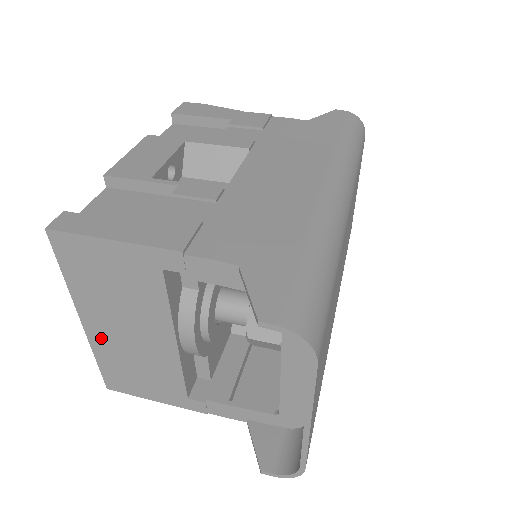
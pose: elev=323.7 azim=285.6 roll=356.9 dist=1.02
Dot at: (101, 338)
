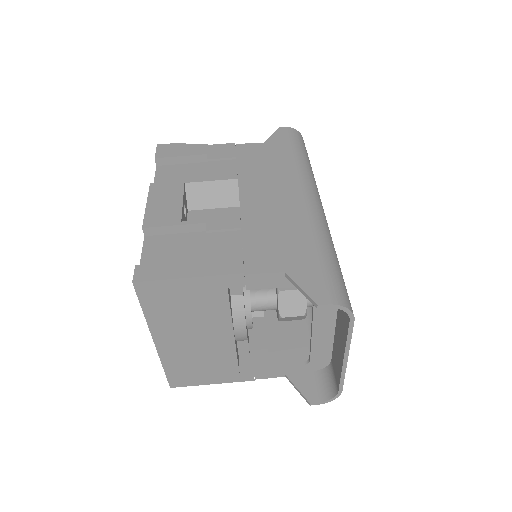
Dot at: (170, 350)
